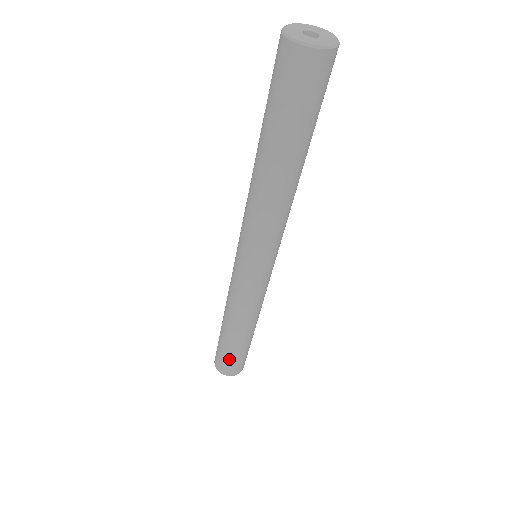
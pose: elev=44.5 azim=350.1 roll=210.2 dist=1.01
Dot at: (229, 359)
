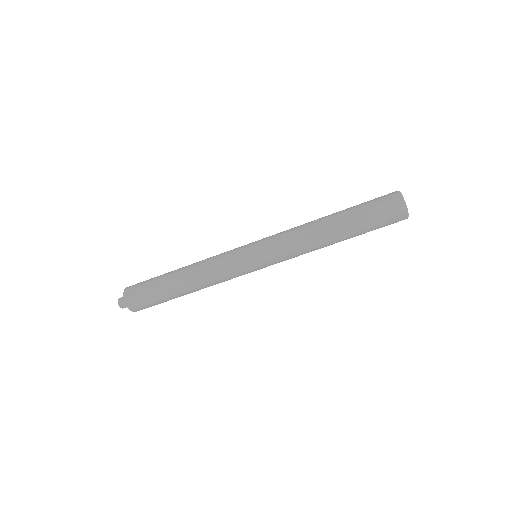
Dot at: (156, 304)
